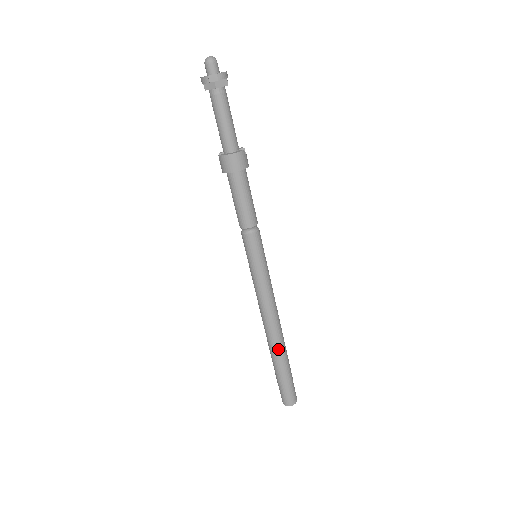
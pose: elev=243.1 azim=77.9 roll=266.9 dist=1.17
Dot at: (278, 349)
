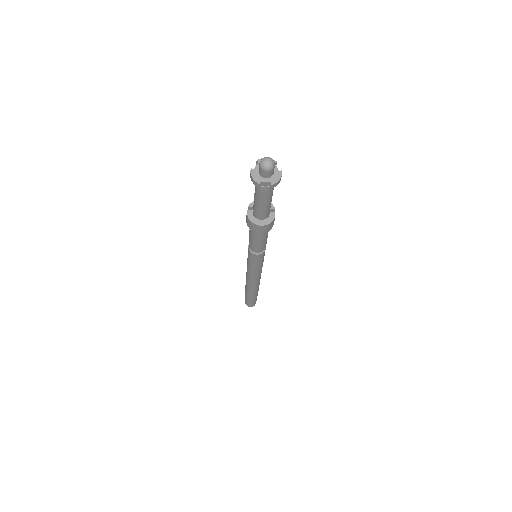
Dot at: (253, 292)
